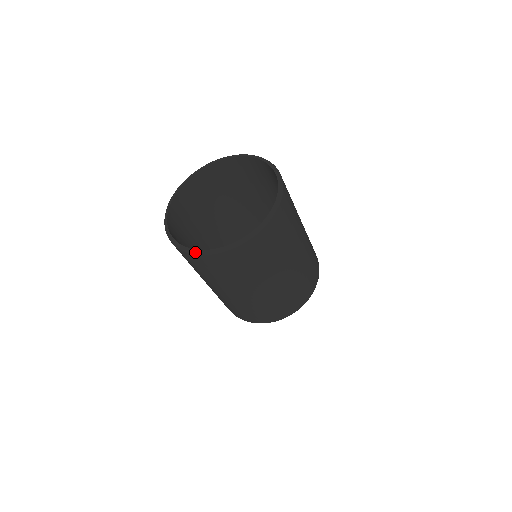
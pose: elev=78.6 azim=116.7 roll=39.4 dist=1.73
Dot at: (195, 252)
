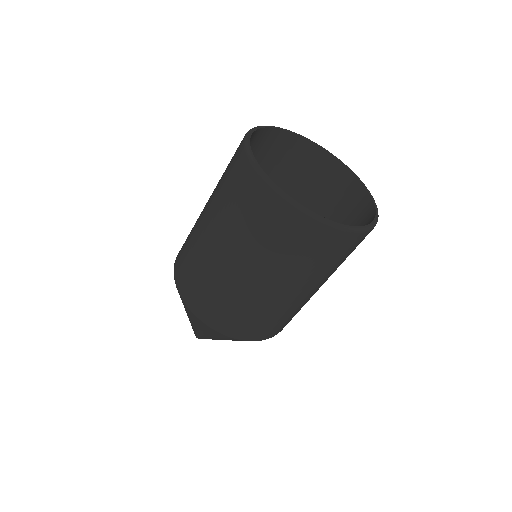
Dot at: (276, 187)
